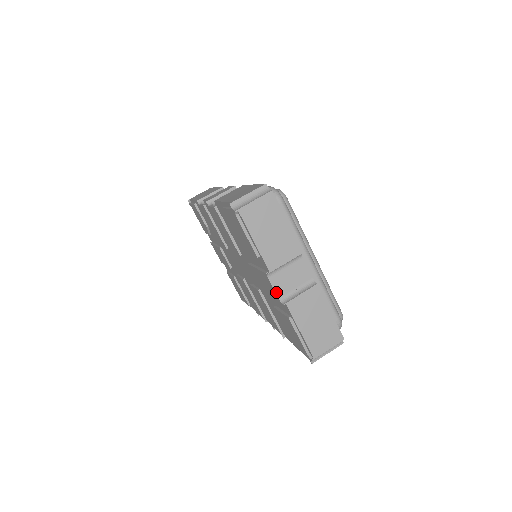
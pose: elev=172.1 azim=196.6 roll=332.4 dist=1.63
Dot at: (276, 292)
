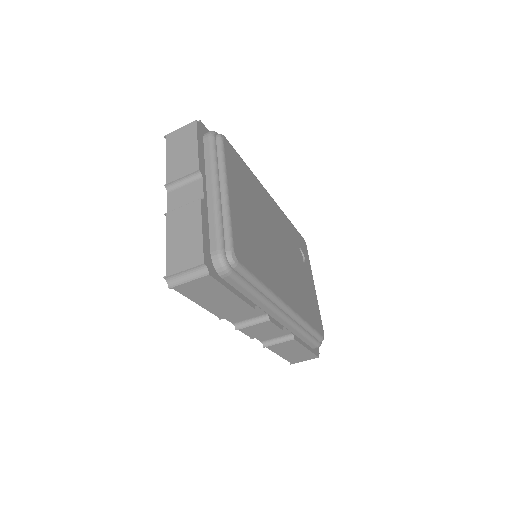
Dot at: (168, 206)
